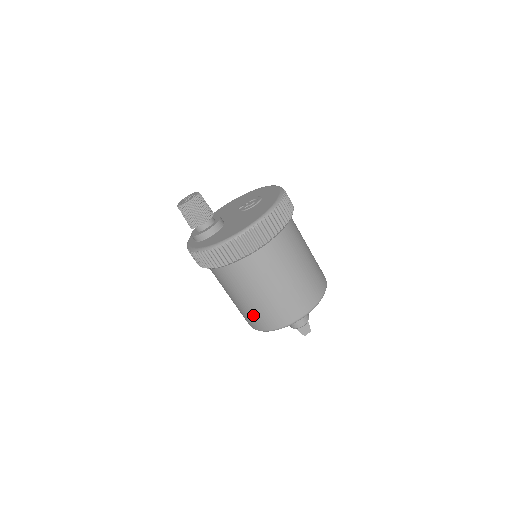
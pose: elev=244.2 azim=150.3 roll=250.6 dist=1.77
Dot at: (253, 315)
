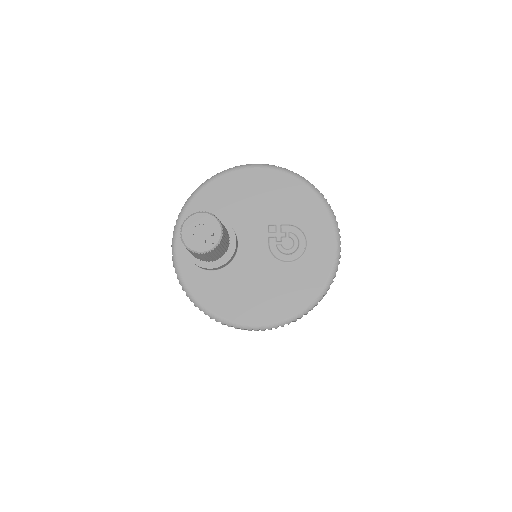
Dot at: occluded
